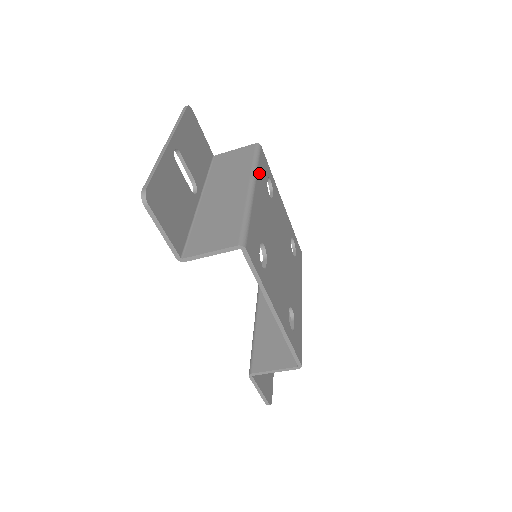
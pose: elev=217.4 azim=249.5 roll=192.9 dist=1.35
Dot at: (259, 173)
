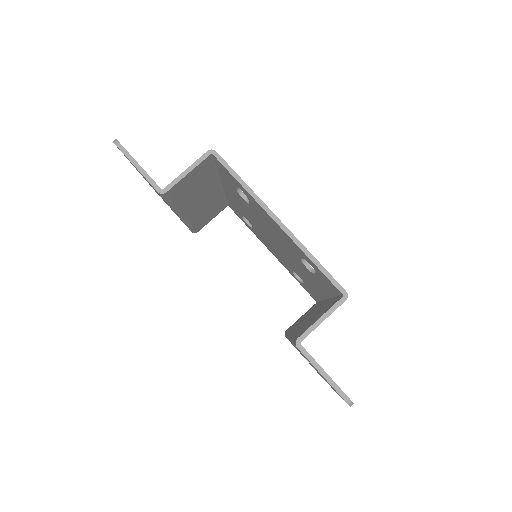
Dot at: occluded
